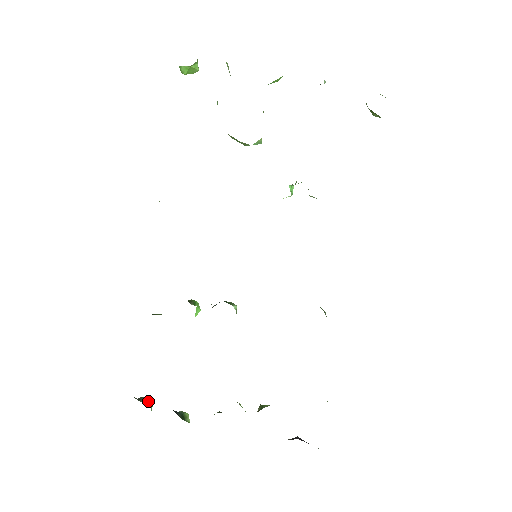
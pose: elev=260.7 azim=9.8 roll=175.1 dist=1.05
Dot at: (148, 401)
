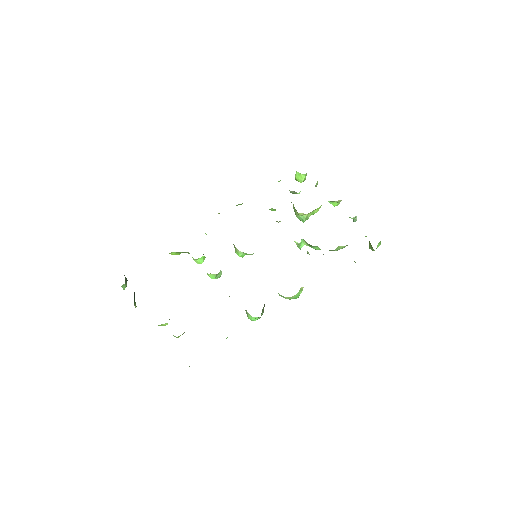
Dot at: (126, 282)
